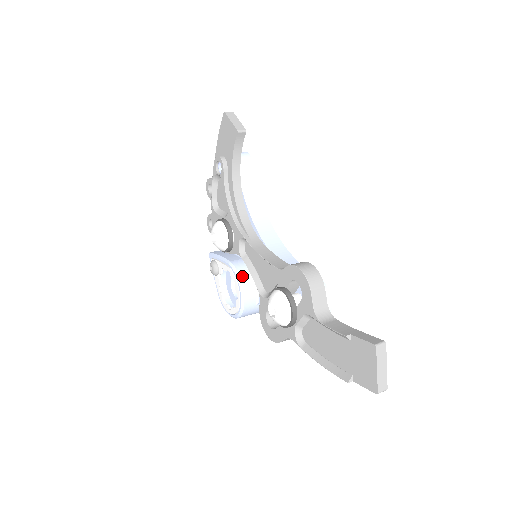
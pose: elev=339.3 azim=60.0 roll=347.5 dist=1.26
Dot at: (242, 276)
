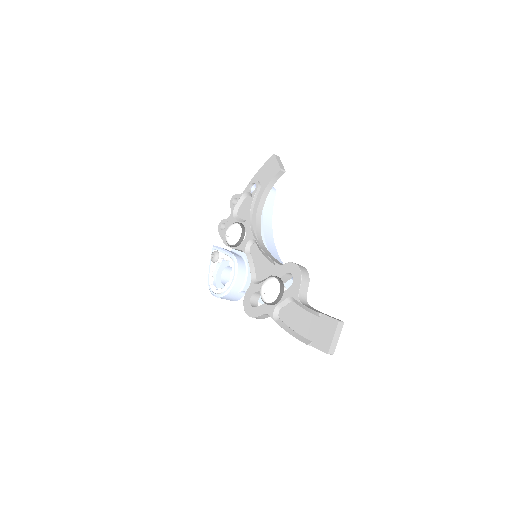
Dot at: (239, 266)
